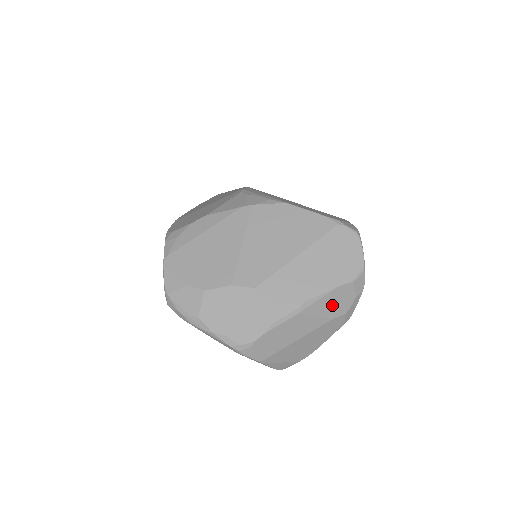
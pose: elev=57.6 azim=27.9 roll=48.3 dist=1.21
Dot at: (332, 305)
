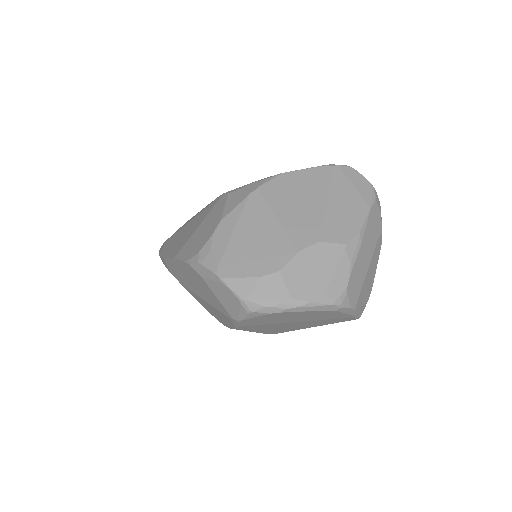
Dot at: (373, 227)
